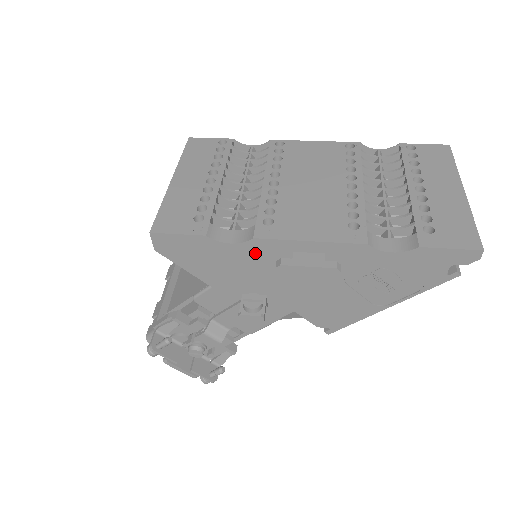
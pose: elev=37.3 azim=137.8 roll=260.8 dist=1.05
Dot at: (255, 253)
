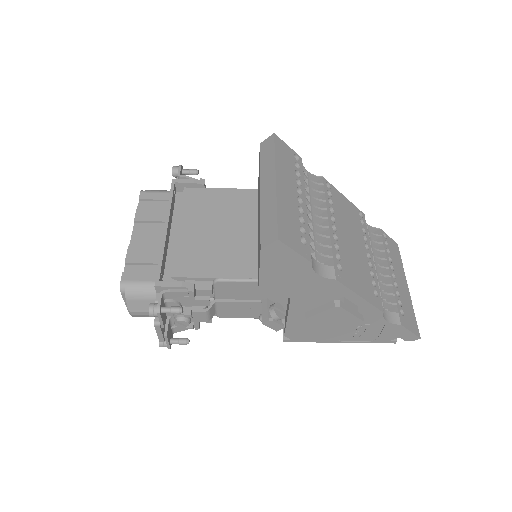
Dot at: (322, 286)
